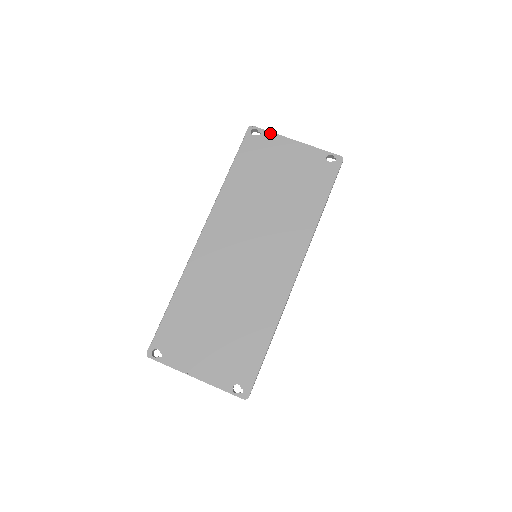
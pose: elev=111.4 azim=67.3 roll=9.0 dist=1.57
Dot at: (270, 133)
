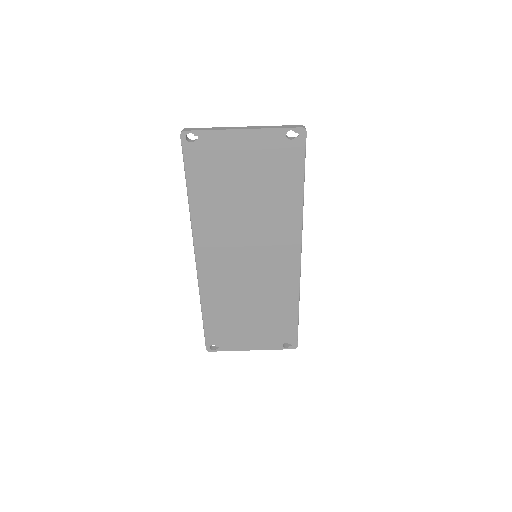
Dot at: (209, 132)
